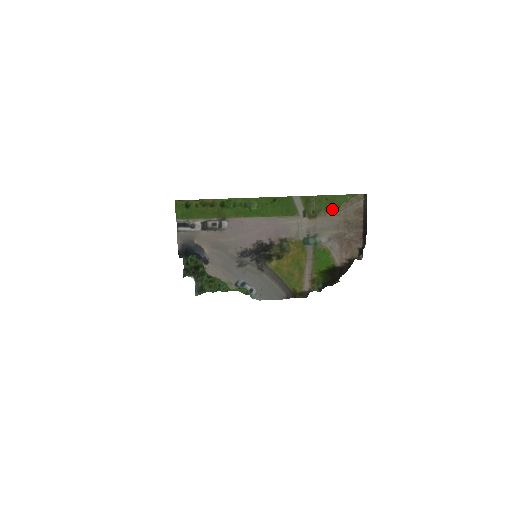
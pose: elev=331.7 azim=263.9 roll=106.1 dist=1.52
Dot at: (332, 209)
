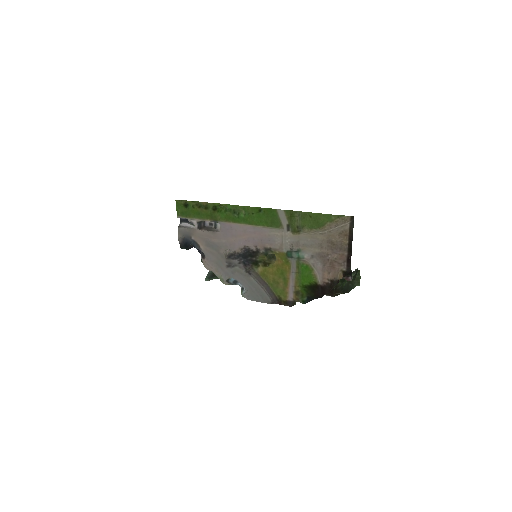
Dot at: (316, 227)
